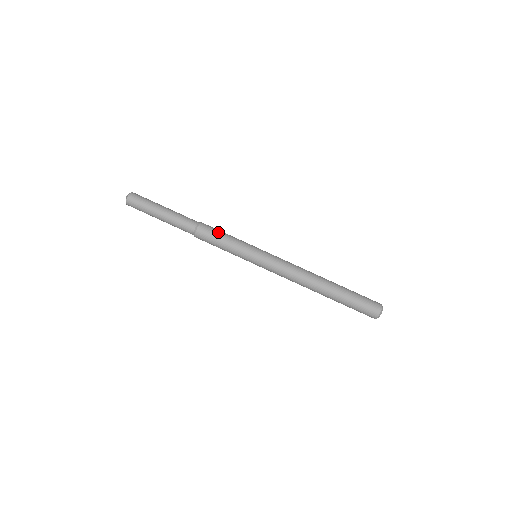
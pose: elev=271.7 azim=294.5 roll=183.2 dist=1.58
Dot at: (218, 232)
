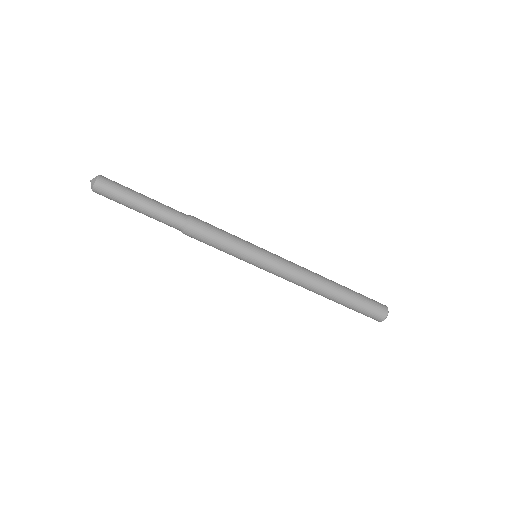
Dot at: (214, 226)
